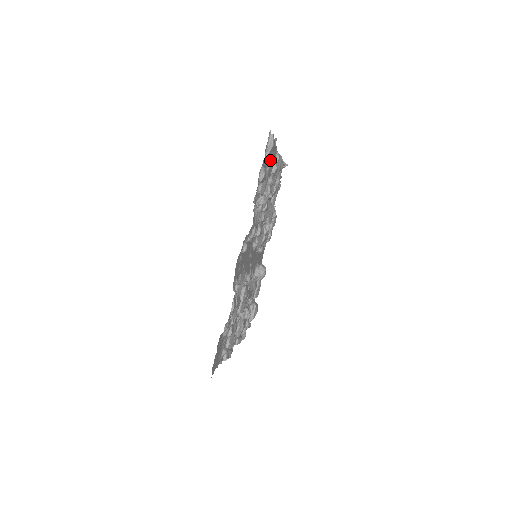
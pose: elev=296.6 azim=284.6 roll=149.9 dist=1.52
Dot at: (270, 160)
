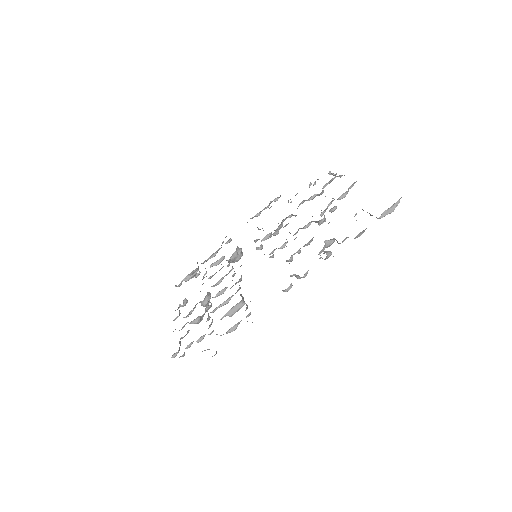
Dot at: (371, 215)
